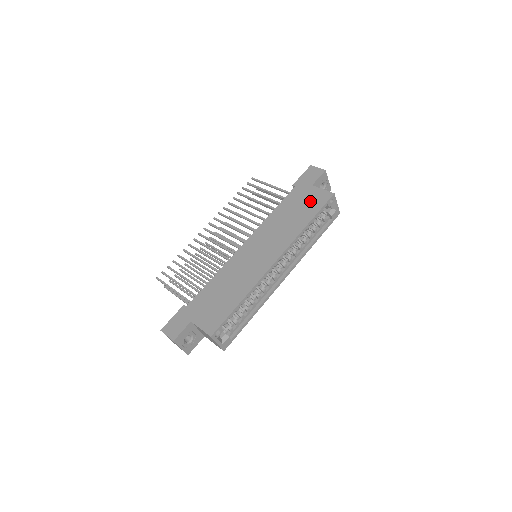
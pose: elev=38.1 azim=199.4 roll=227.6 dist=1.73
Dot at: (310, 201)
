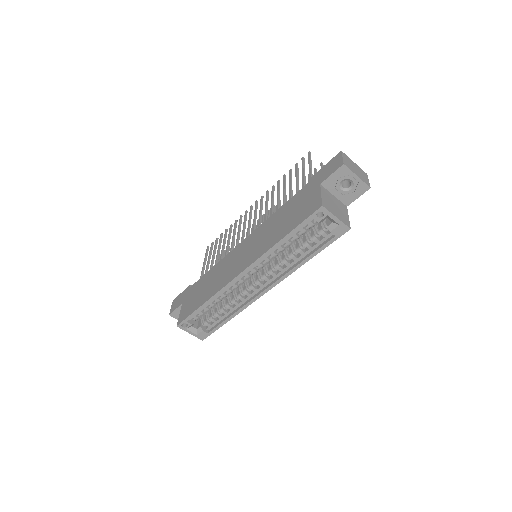
Dot at: (302, 208)
